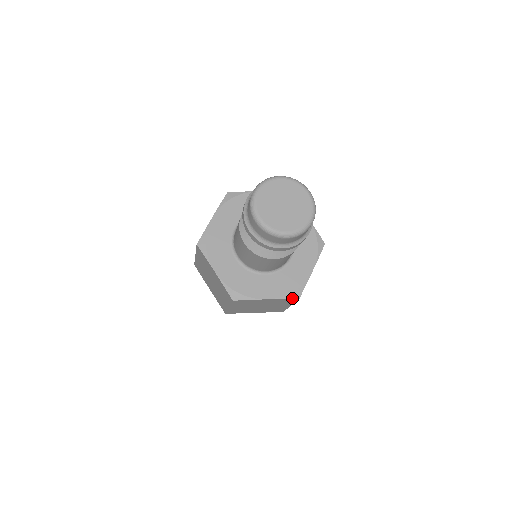
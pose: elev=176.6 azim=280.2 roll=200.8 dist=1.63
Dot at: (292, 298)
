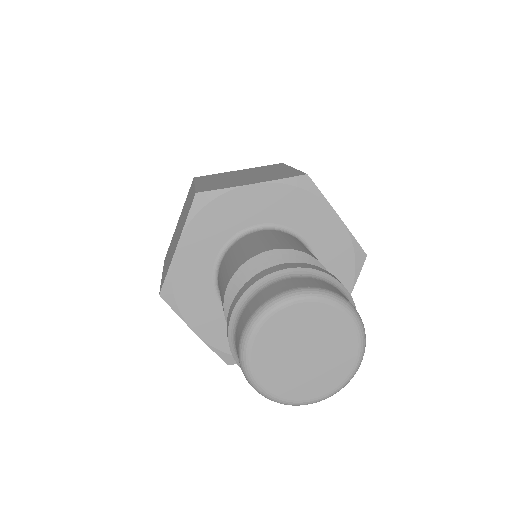
Dot at: occluded
